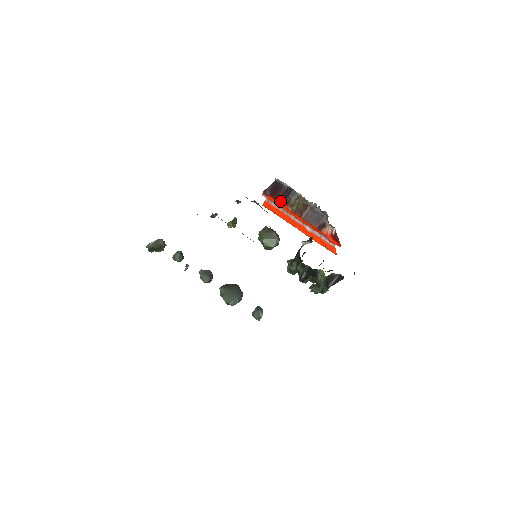
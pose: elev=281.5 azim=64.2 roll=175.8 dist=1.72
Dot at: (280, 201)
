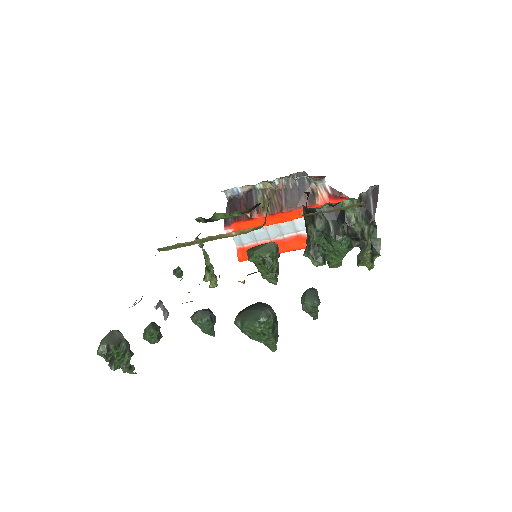
Dot at: occluded
